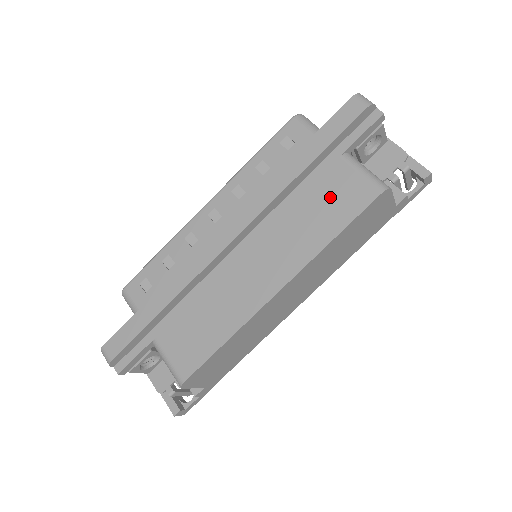
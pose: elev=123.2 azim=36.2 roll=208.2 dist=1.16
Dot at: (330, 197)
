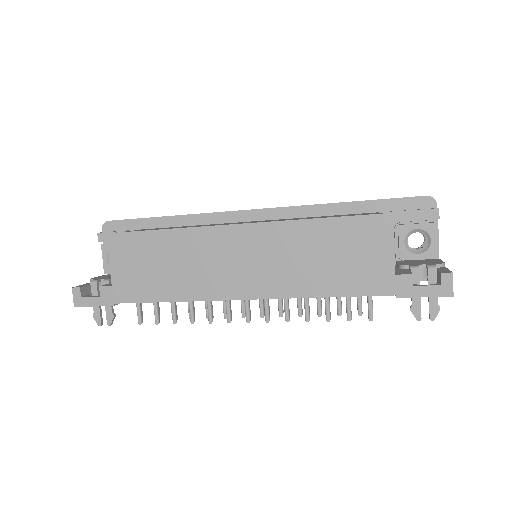
Dot at: (342, 215)
